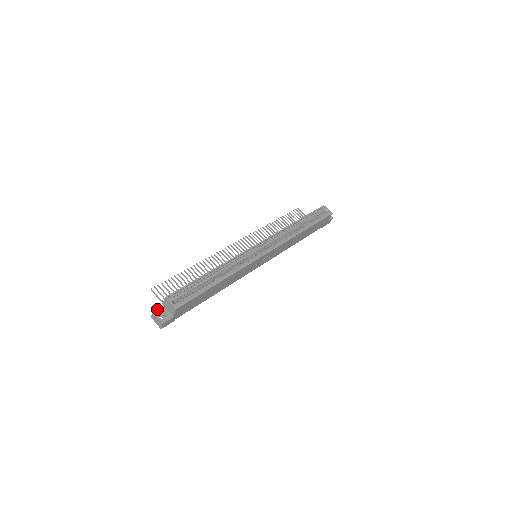
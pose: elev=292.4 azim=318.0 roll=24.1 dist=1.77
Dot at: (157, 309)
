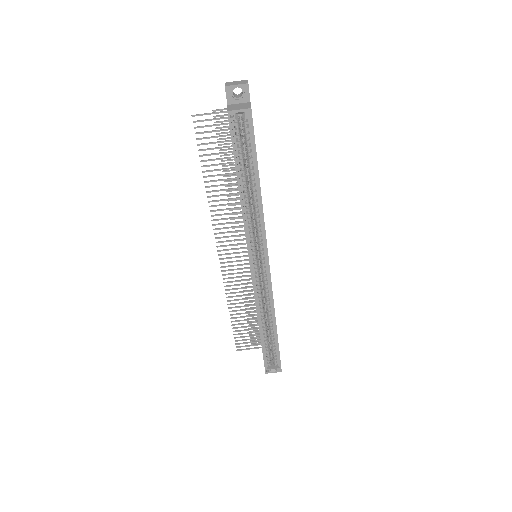
Dot at: occluded
